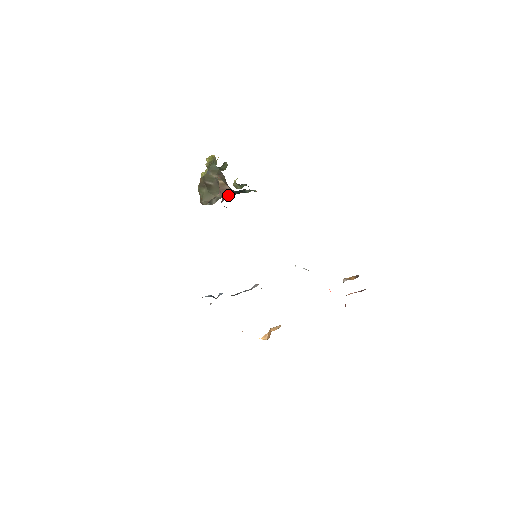
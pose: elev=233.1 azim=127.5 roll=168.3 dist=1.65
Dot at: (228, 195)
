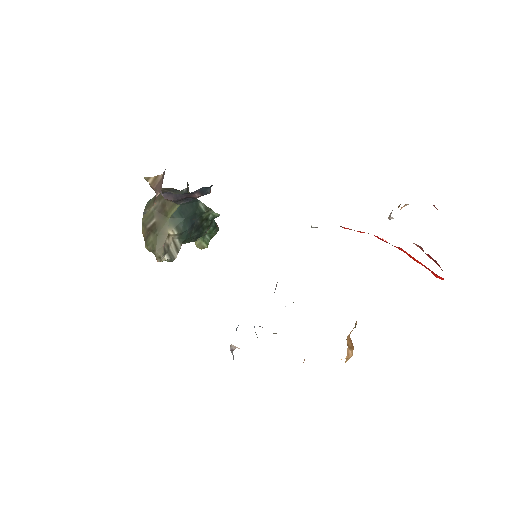
Dot at: (163, 175)
